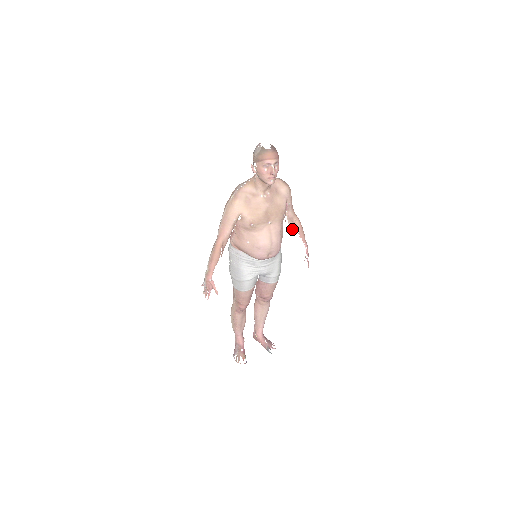
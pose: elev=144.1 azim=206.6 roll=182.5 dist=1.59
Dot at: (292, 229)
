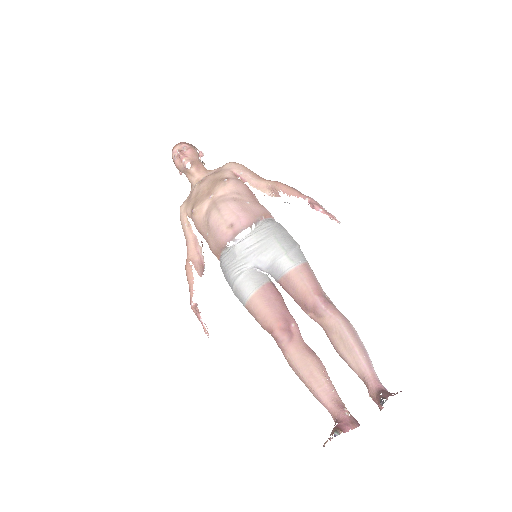
Dot at: occluded
